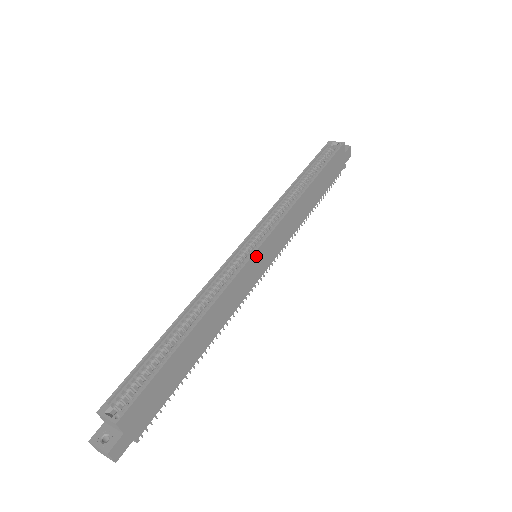
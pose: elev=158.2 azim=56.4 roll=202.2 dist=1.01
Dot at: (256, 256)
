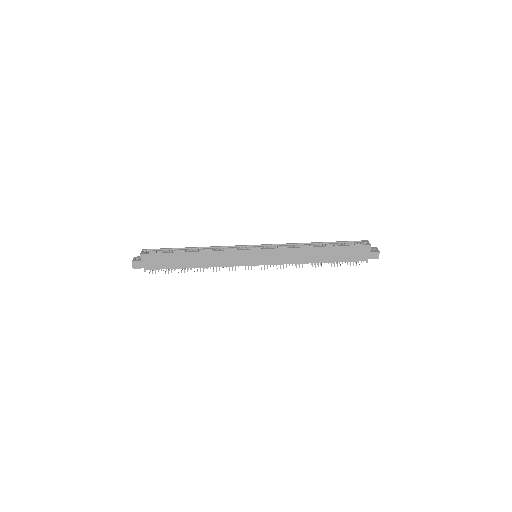
Dot at: (249, 252)
